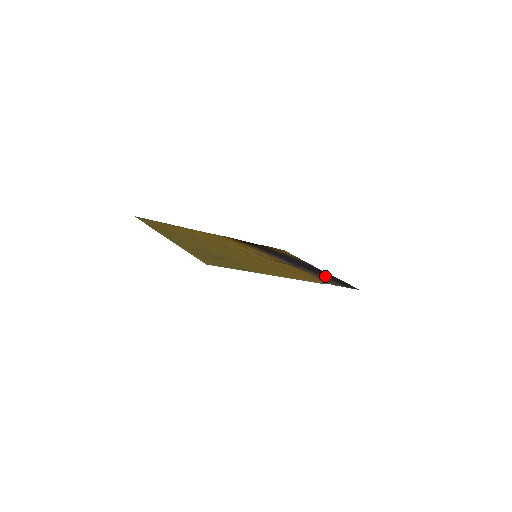
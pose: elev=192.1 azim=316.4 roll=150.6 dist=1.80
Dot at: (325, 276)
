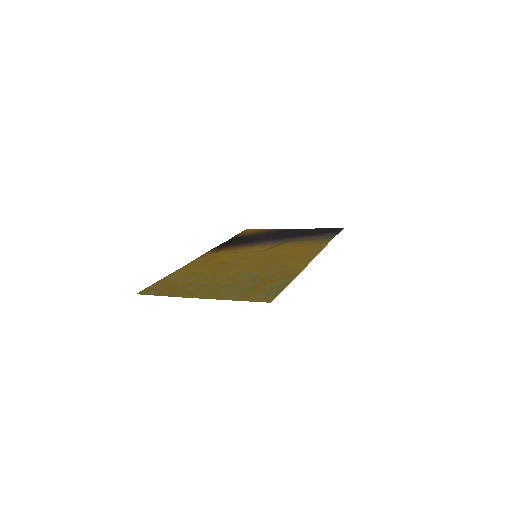
Dot at: (310, 234)
